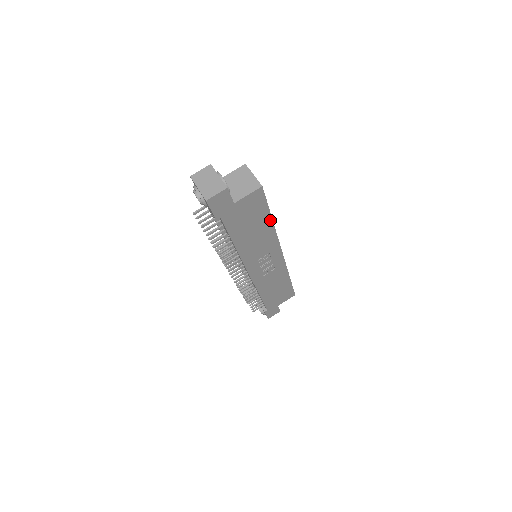
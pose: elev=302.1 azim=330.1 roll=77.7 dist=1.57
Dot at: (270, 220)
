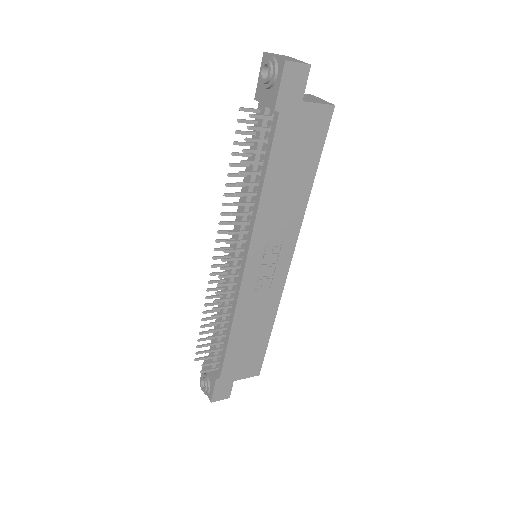
Dot at: (312, 179)
